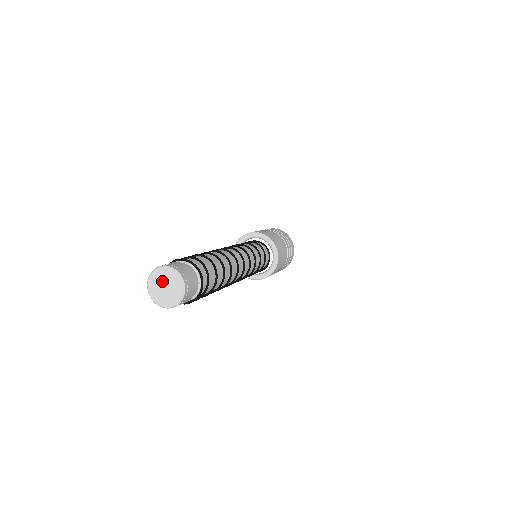
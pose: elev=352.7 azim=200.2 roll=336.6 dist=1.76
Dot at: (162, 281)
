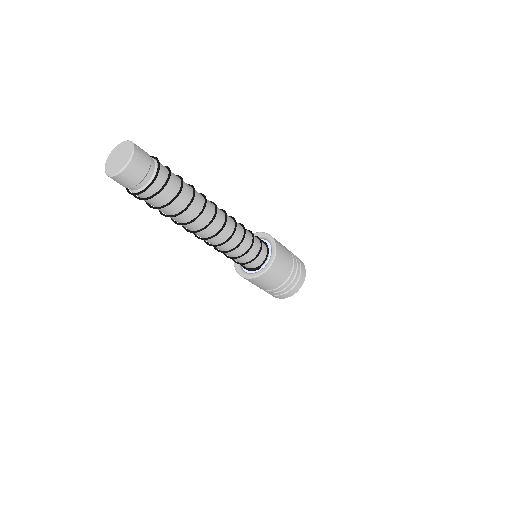
Dot at: (121, 152)
